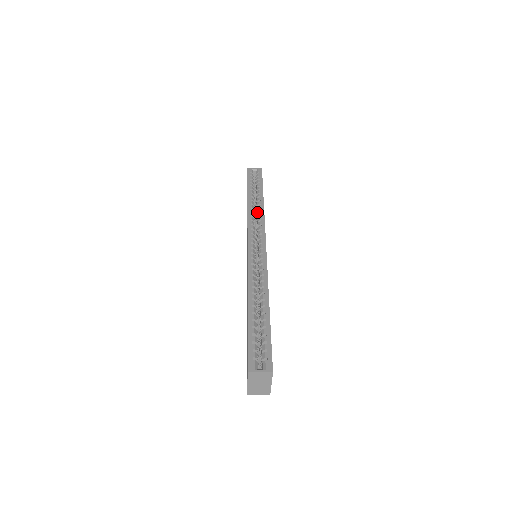
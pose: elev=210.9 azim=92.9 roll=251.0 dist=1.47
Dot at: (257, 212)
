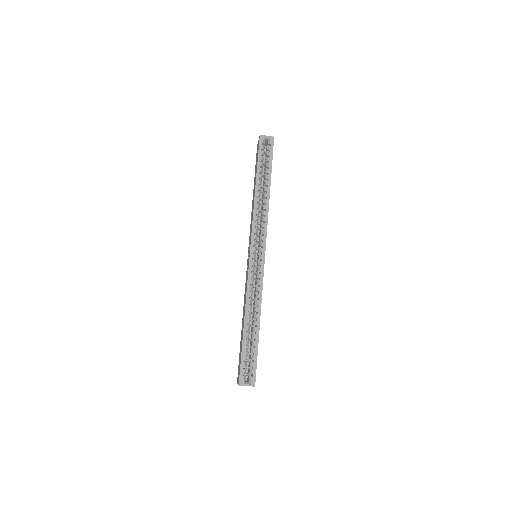
Dot at: (262, 208)
